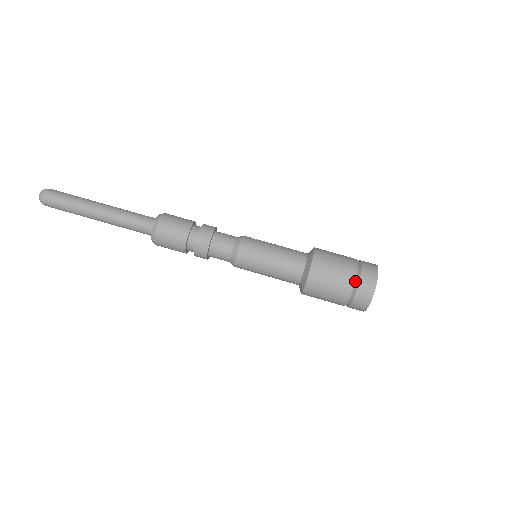
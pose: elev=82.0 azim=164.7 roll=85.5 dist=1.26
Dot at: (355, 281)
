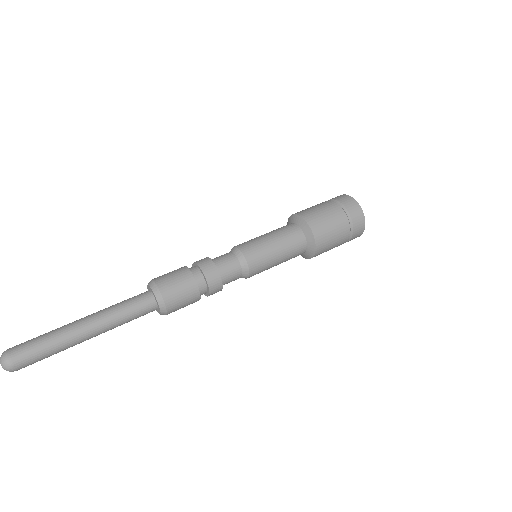
Dot at: (336, 203)
